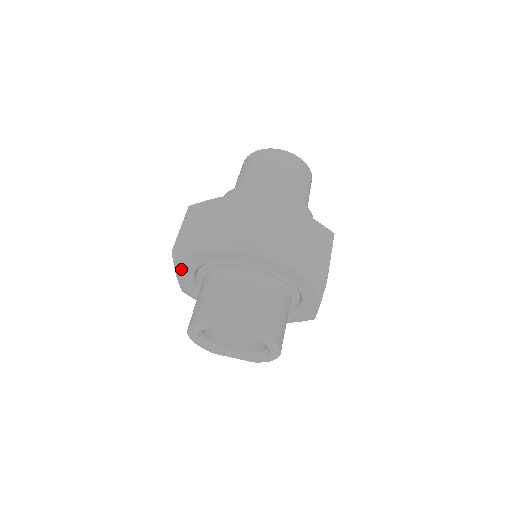
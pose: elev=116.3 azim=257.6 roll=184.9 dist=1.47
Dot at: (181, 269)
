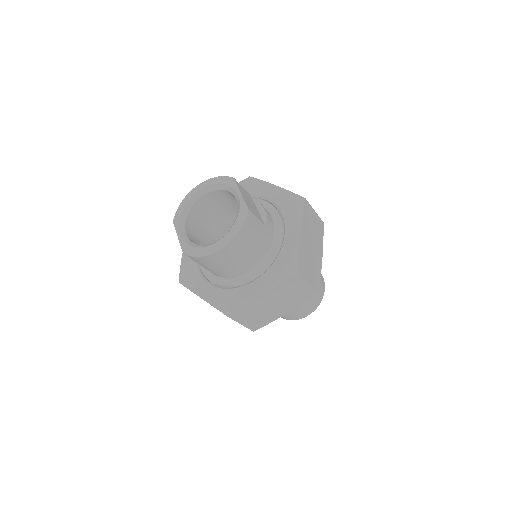
Dot at: occluded
